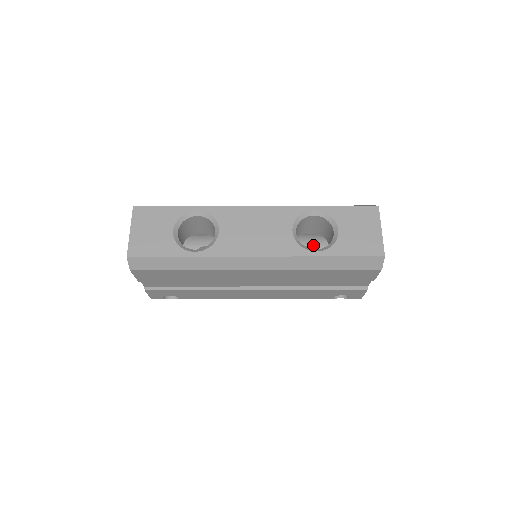
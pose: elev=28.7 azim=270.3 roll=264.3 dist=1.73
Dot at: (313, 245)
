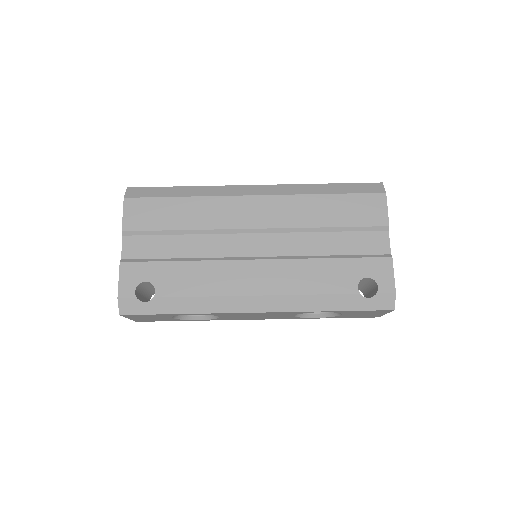
Dot at: occluded
